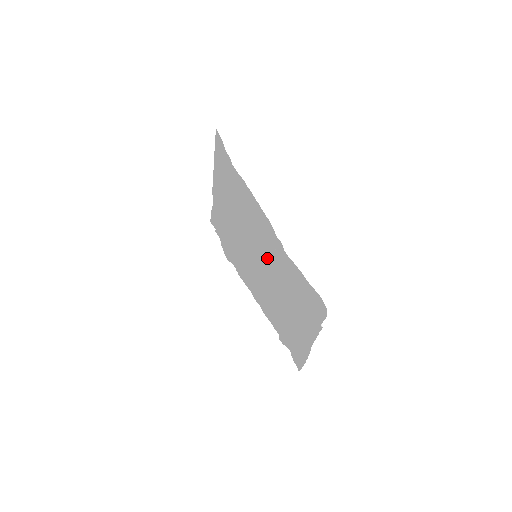
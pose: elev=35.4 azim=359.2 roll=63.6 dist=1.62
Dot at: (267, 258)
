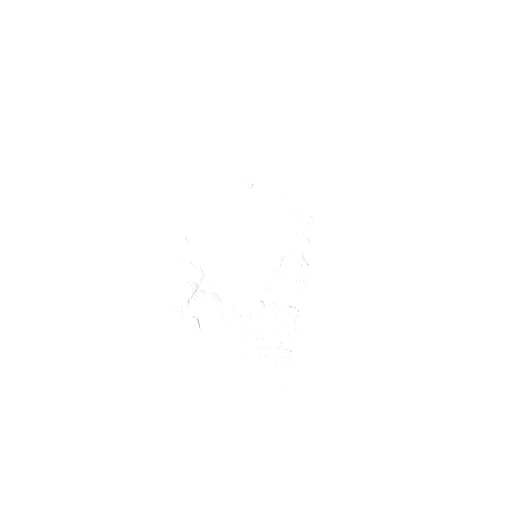
Dot at: (222, 256)
